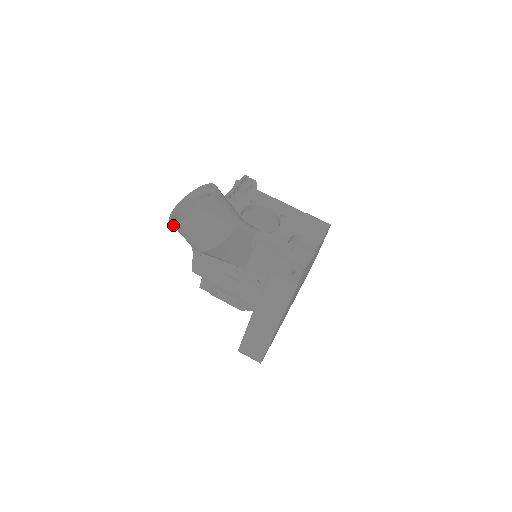
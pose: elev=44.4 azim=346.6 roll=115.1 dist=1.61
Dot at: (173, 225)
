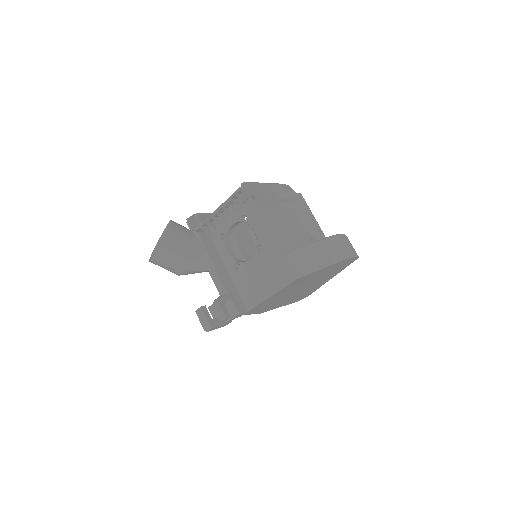
Dot at: occluded
